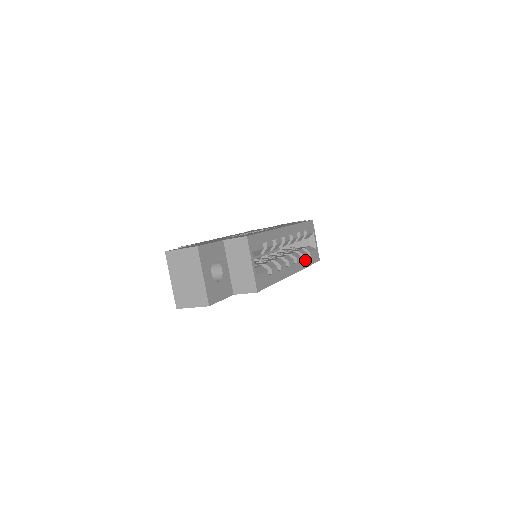
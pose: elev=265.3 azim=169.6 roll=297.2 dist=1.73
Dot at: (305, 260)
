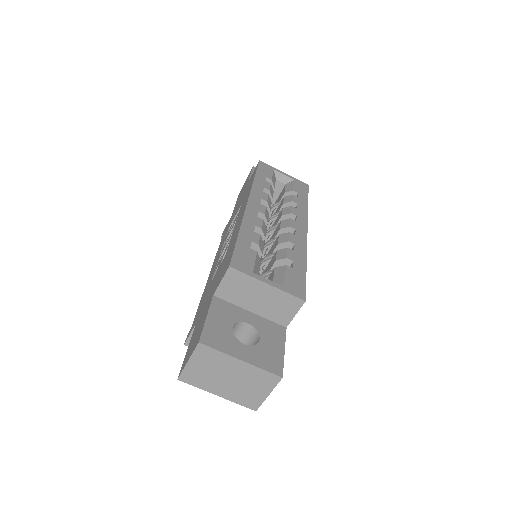
Dot at: (299, 203)
